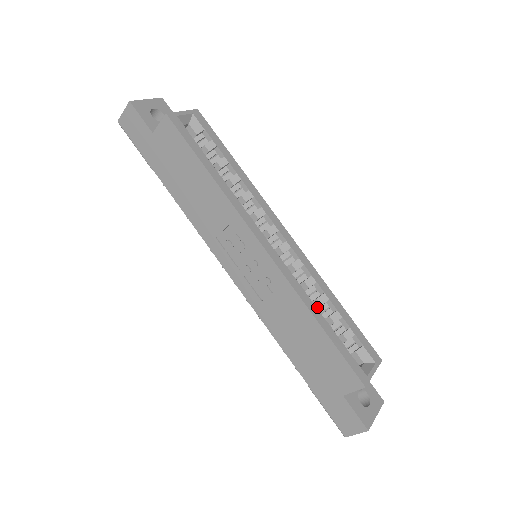
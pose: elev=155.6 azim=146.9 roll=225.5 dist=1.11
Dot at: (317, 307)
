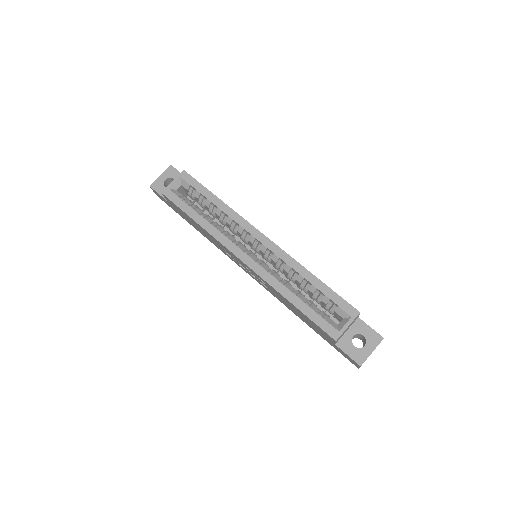
Dot at: (300, 284)
